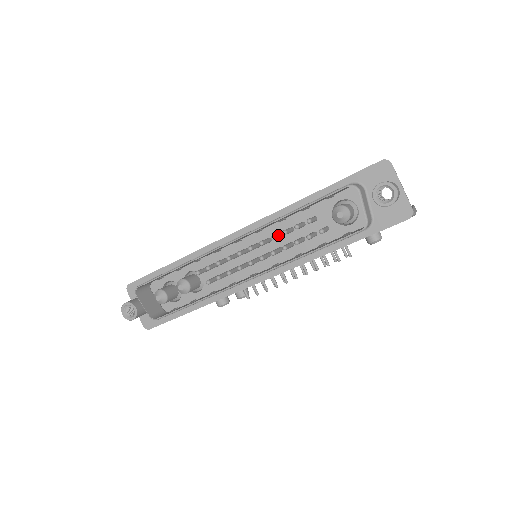
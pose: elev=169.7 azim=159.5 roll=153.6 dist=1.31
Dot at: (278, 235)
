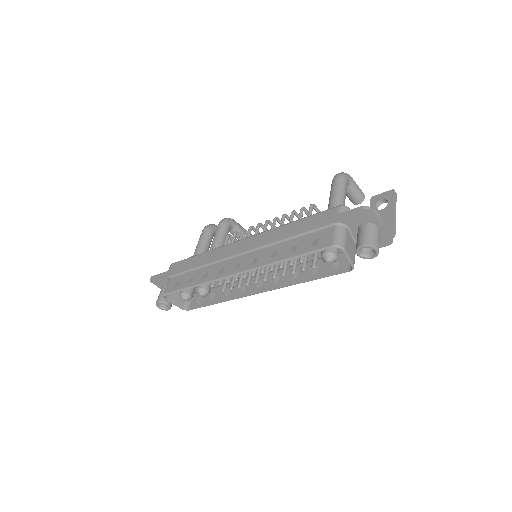
Dot at: occluded
